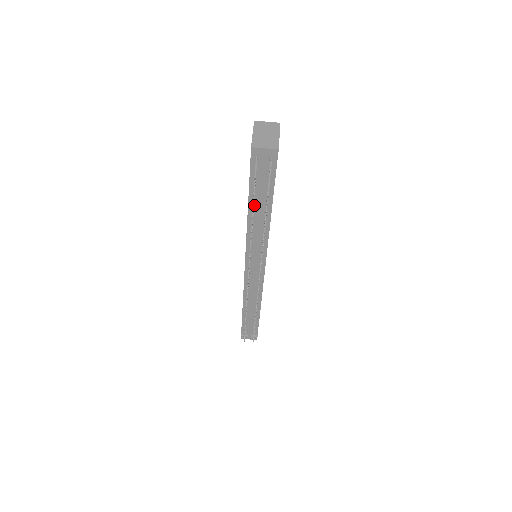
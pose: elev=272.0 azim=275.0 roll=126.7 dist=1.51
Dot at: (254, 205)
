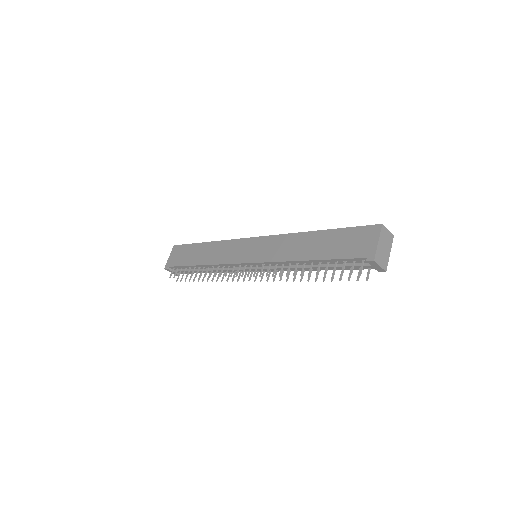
Dot at: (315, 263)
